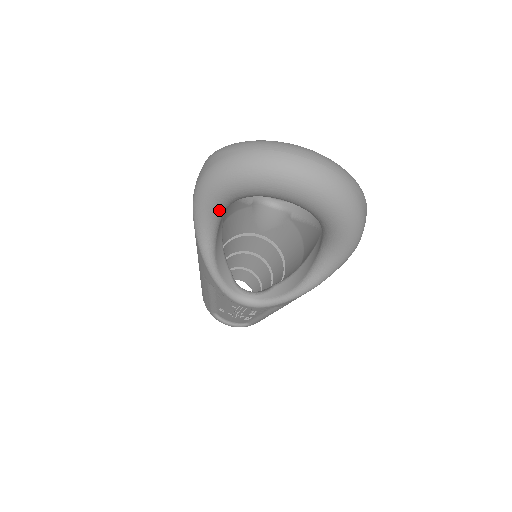
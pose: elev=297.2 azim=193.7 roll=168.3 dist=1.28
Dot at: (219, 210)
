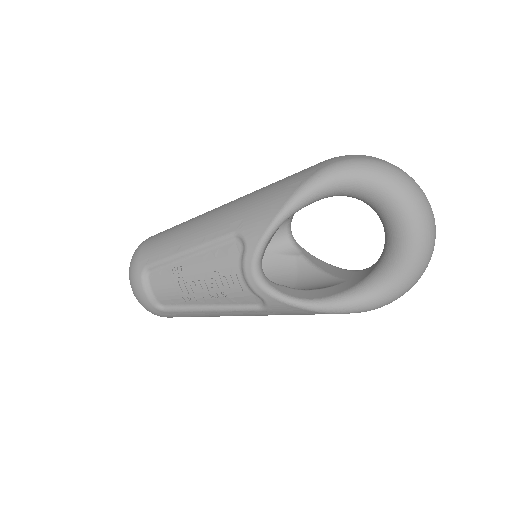
Dot at: (344, 190)
